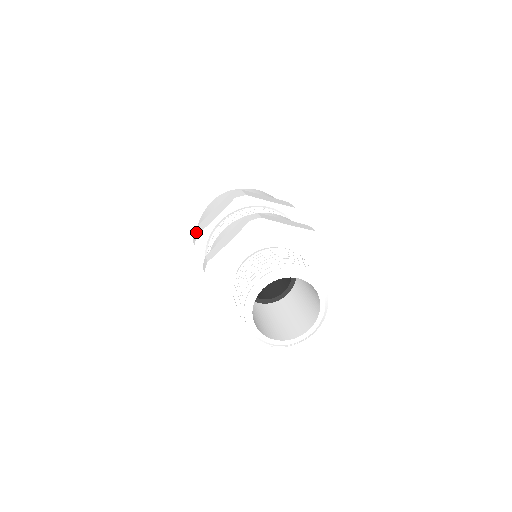
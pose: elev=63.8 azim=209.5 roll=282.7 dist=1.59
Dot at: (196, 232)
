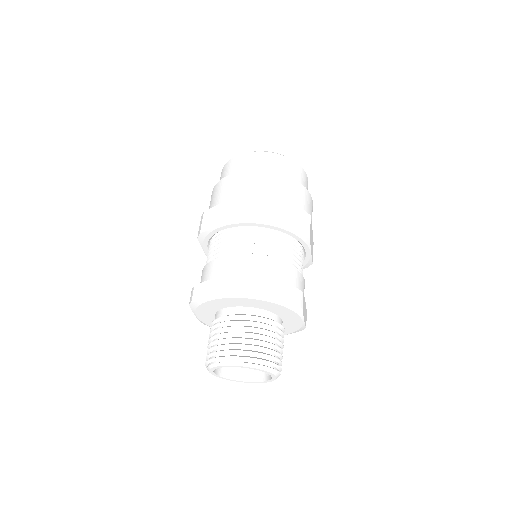
Dot at: (201, 224)
